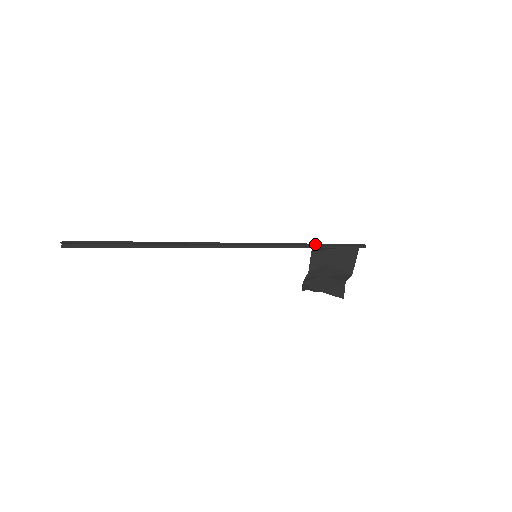
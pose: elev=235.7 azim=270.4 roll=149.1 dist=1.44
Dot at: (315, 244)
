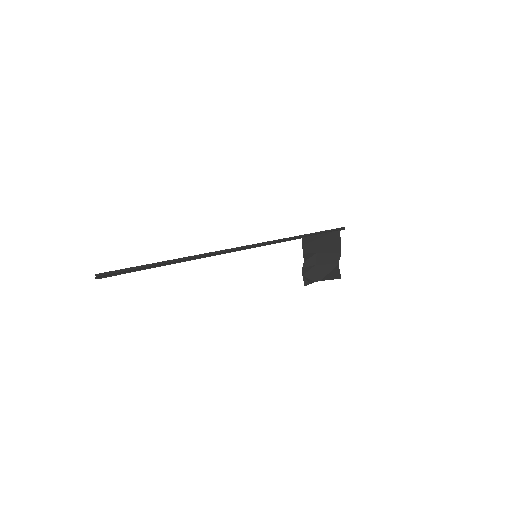
Dot at: (303, 236)
